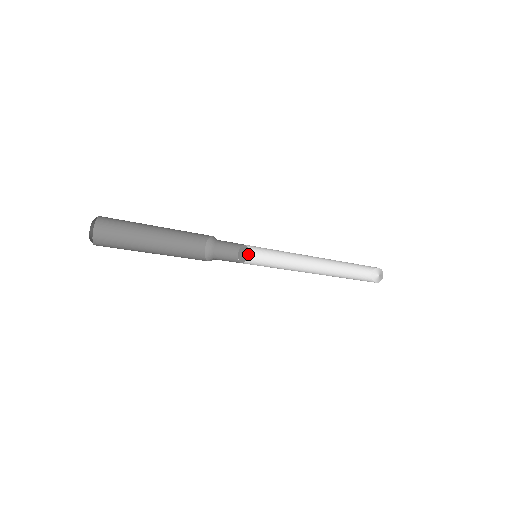
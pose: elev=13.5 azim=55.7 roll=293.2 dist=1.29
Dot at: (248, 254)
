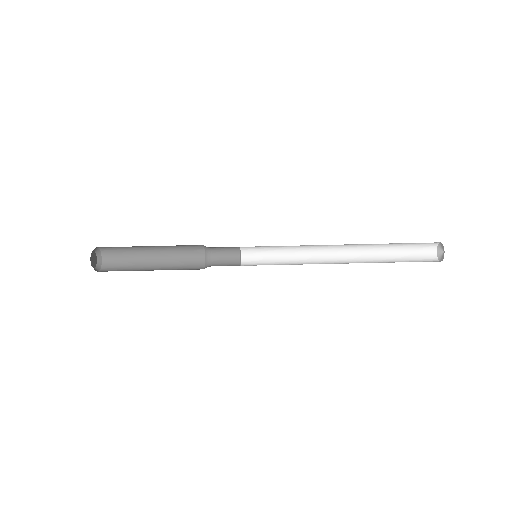
Dot at: (253, 261)
